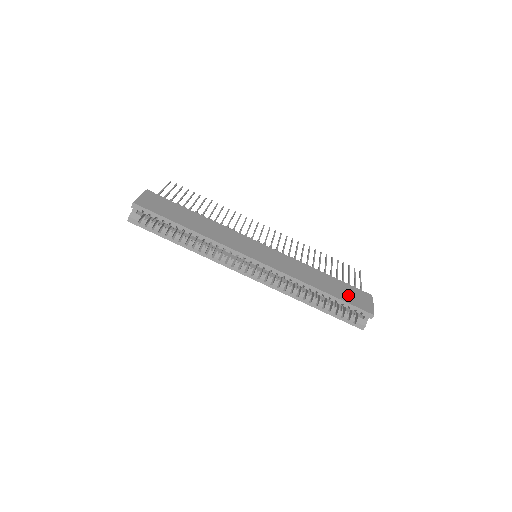
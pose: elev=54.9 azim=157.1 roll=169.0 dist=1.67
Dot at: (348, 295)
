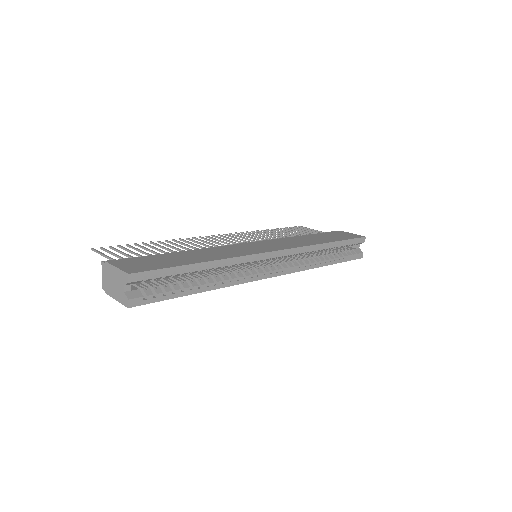
Dot at: (337, 236)
